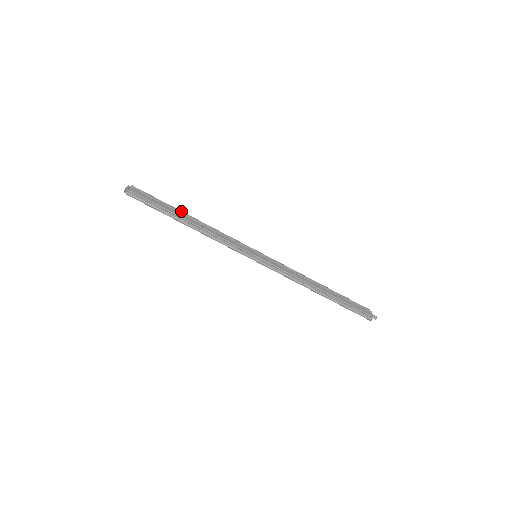
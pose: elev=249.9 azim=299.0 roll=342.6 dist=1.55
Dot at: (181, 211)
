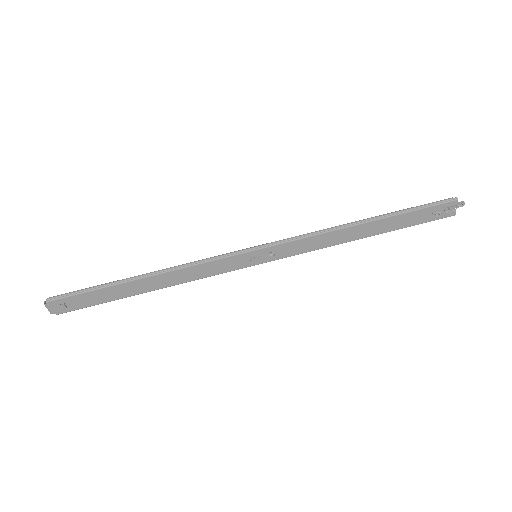
Dot at: (133, 293)
